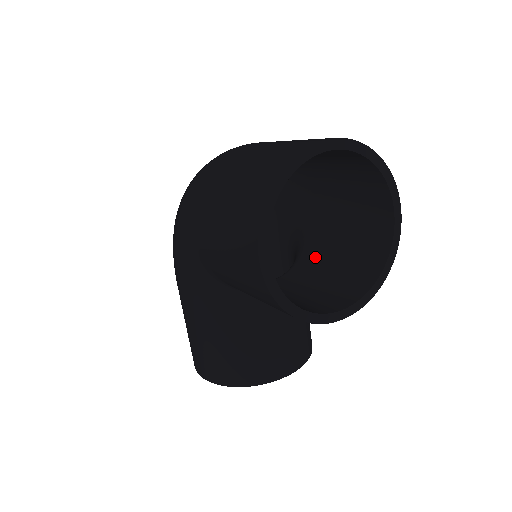
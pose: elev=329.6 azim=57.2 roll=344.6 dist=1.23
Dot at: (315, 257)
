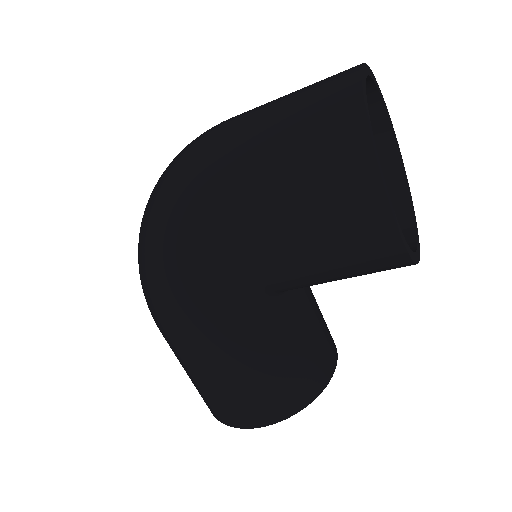
Dot at: occluded
